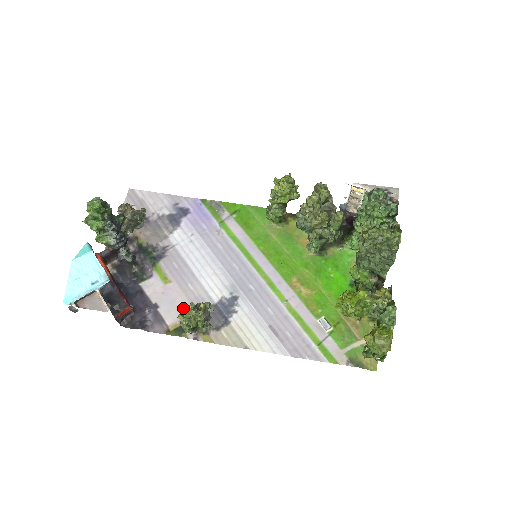
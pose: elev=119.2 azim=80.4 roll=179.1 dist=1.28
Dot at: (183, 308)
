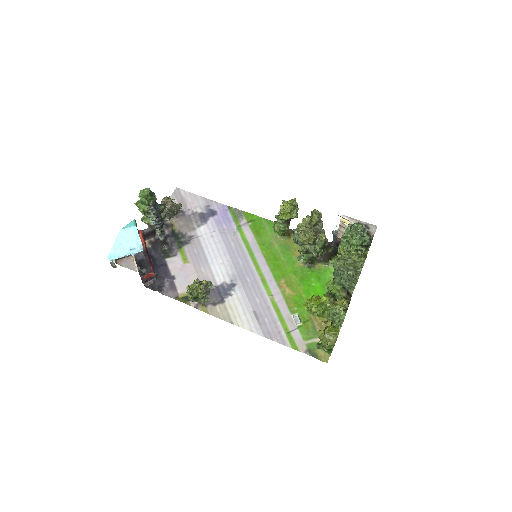
Dot at: occluded
